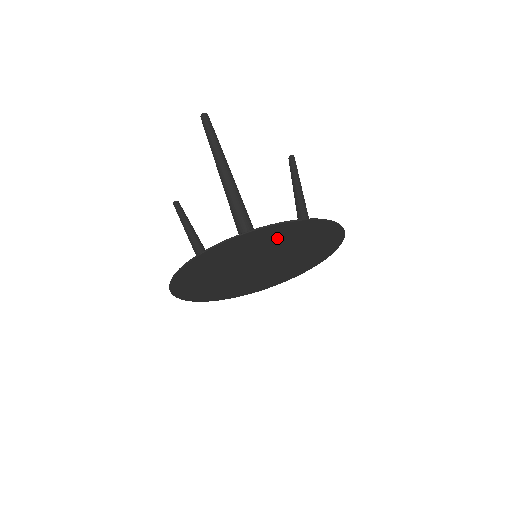
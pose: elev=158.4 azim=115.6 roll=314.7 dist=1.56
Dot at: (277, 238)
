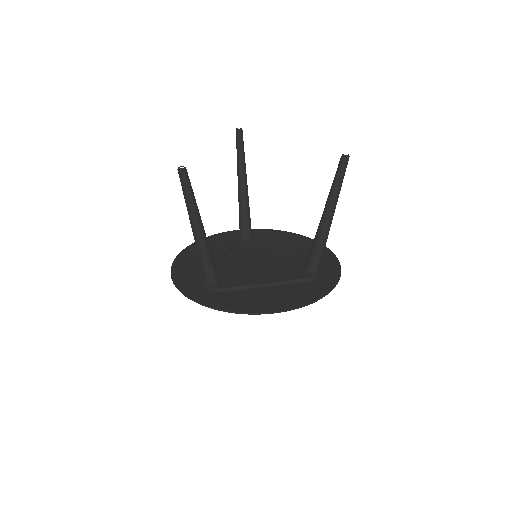
Dot at: (233, 294)
